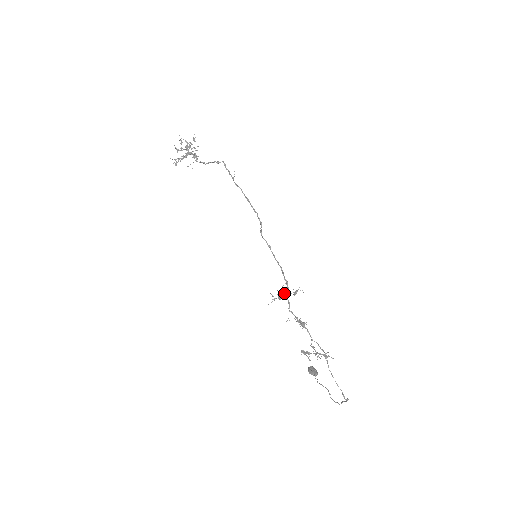
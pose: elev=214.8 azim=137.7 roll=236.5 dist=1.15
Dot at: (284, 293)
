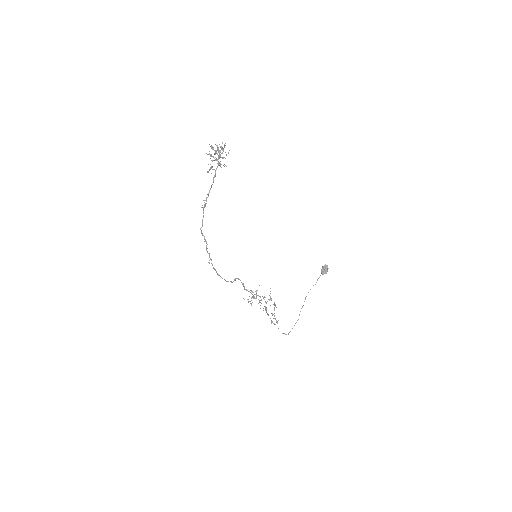
Dot at: (253, 298)
